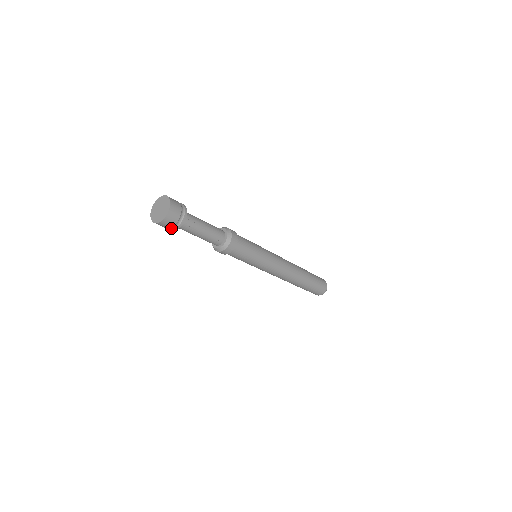
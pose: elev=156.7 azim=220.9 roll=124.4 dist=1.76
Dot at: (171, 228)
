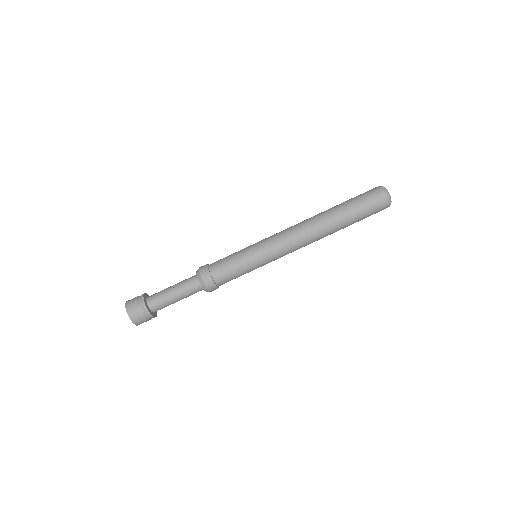
Dot at: (145, 314)
